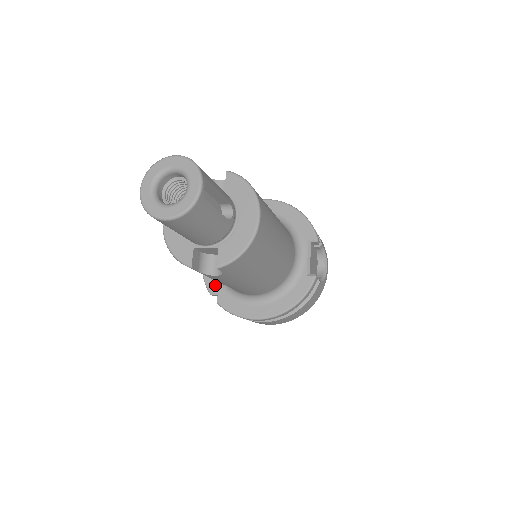
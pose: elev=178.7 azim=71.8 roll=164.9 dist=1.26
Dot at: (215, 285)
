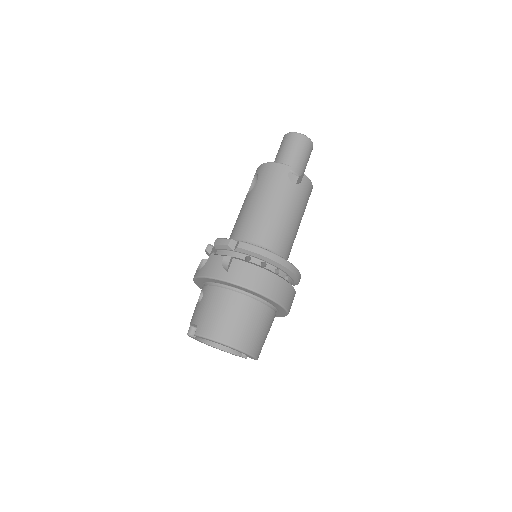
Dot at: occluded
